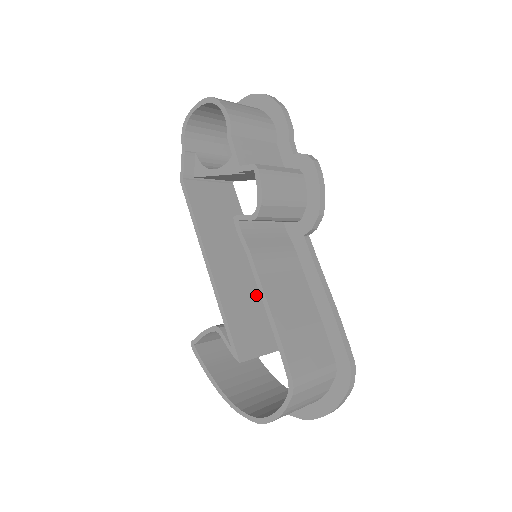
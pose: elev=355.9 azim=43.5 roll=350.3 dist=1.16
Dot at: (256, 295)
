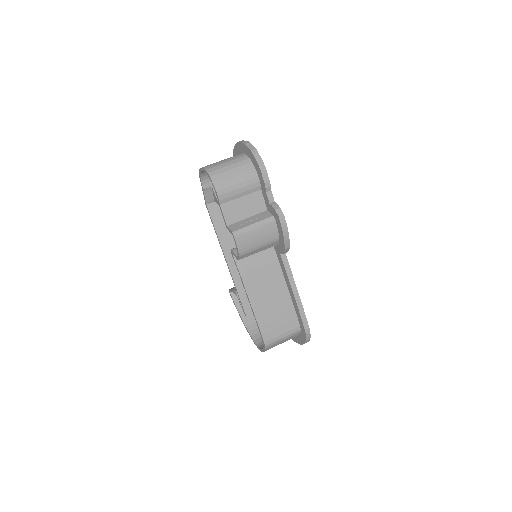
Dot at: occluded
